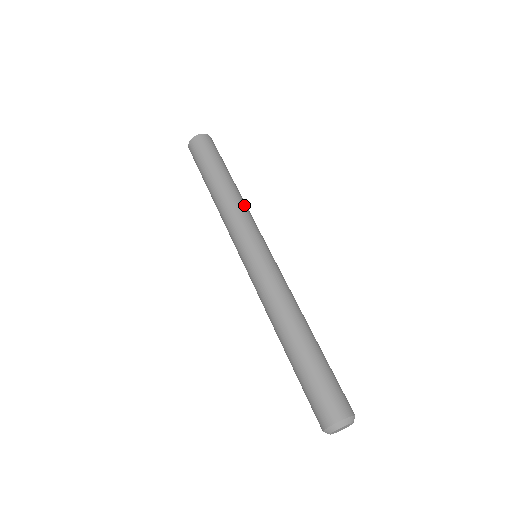
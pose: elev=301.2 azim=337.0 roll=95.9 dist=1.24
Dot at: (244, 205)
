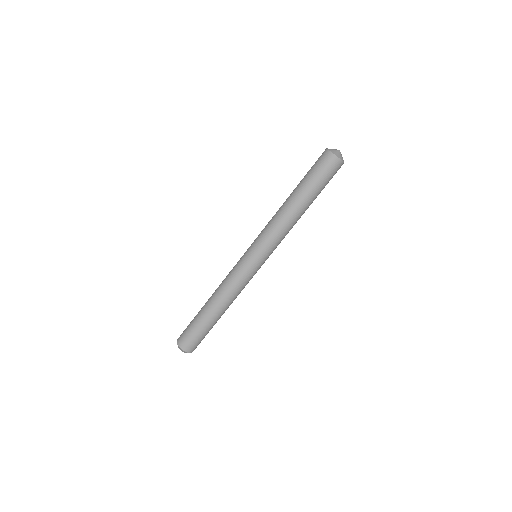
Dot at: (286, 229)
